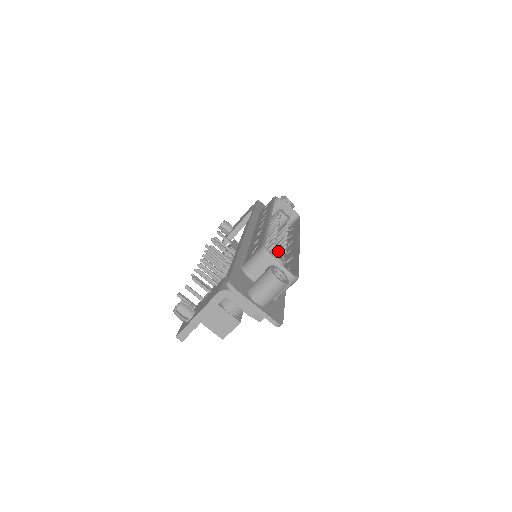
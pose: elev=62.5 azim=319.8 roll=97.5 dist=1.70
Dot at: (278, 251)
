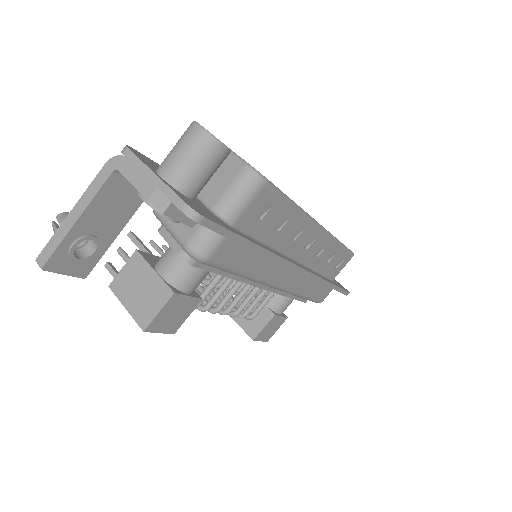
Dot at: occluded
